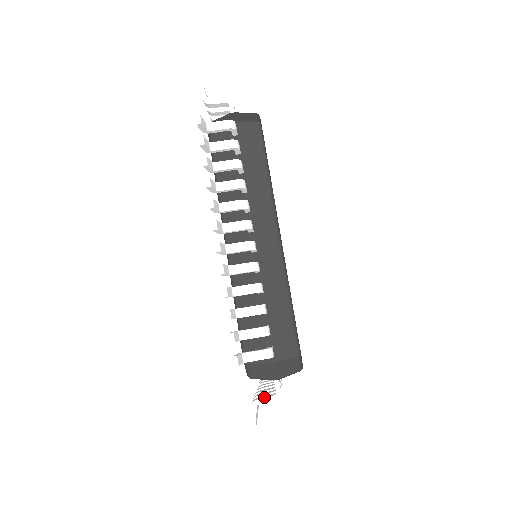
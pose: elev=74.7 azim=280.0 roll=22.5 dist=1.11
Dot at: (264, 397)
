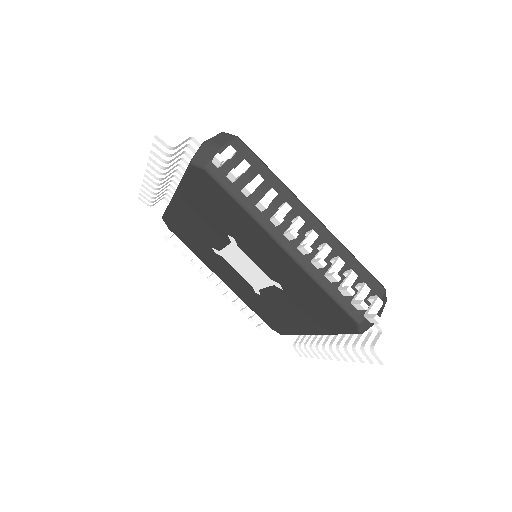
Dot at: (378, 339)
